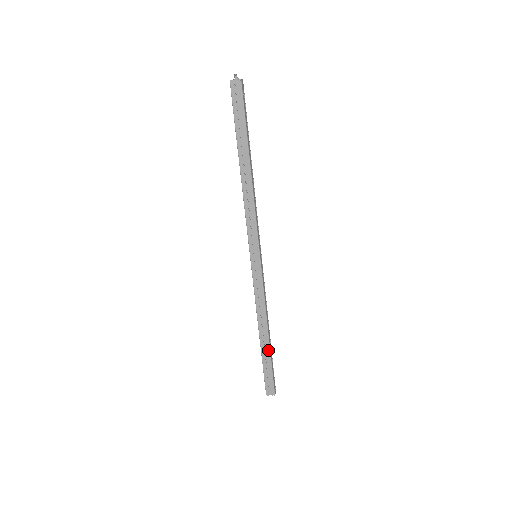
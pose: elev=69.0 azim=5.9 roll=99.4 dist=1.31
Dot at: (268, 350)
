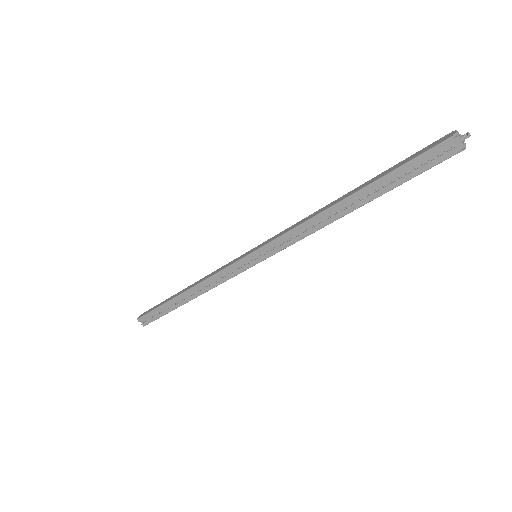
Dot at: (176, 306)
